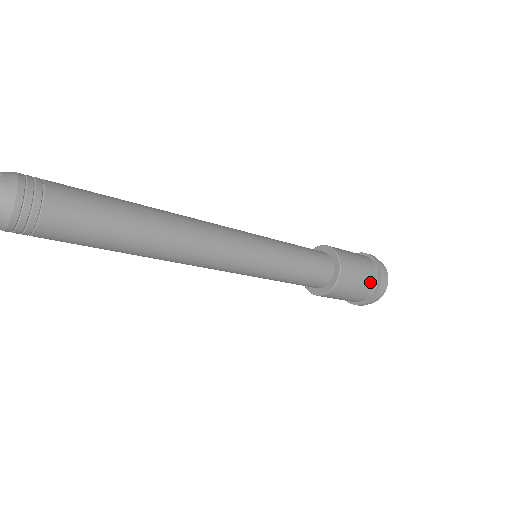
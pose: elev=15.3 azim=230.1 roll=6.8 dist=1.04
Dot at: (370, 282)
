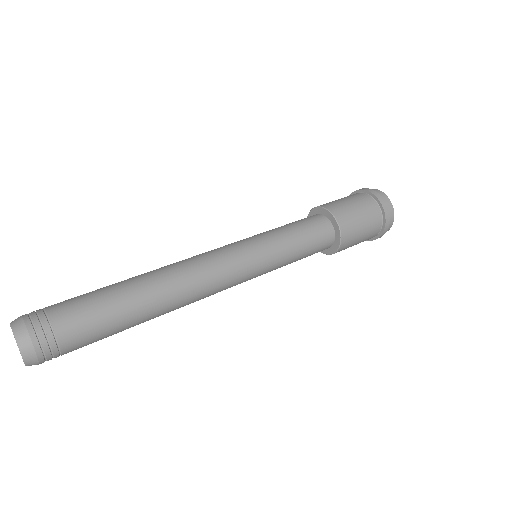
Dot at: (373, 233)
